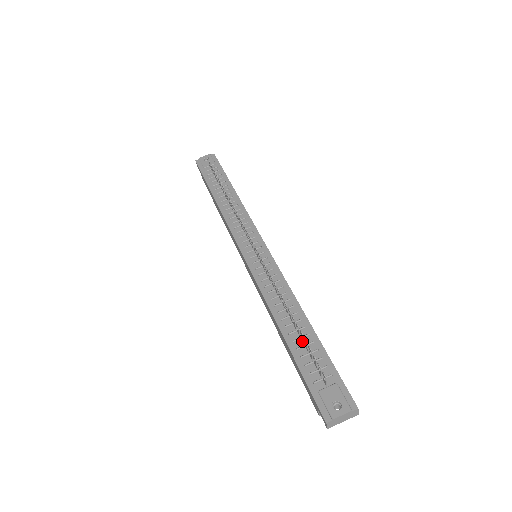
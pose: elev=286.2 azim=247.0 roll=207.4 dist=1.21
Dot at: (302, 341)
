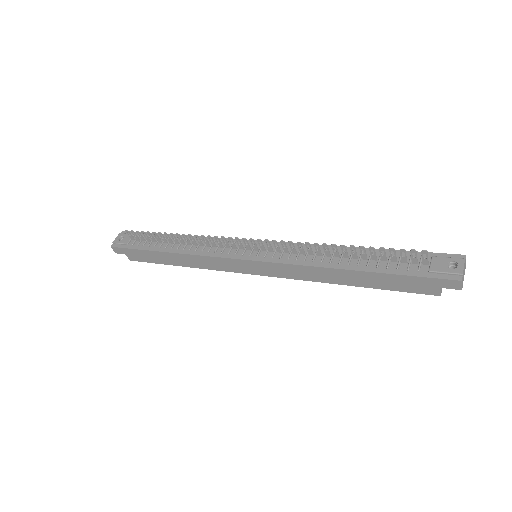
Dot at: (373, 260)
